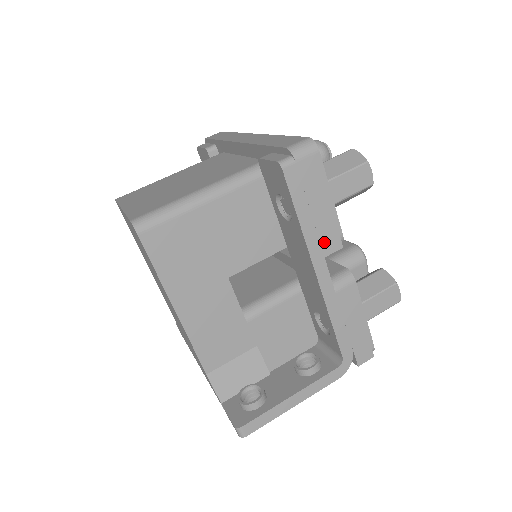
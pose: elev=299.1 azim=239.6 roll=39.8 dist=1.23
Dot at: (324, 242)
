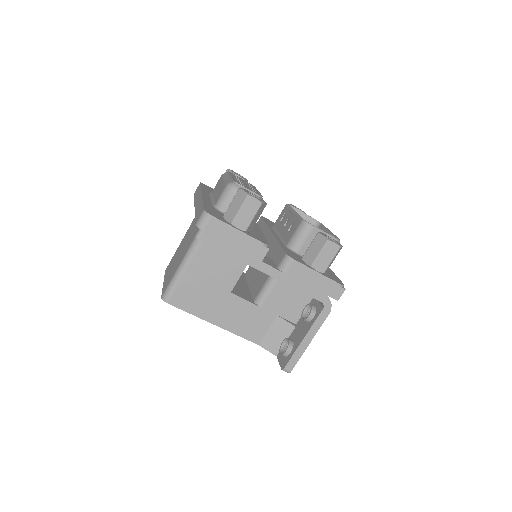
Dot at: (255, 255)
